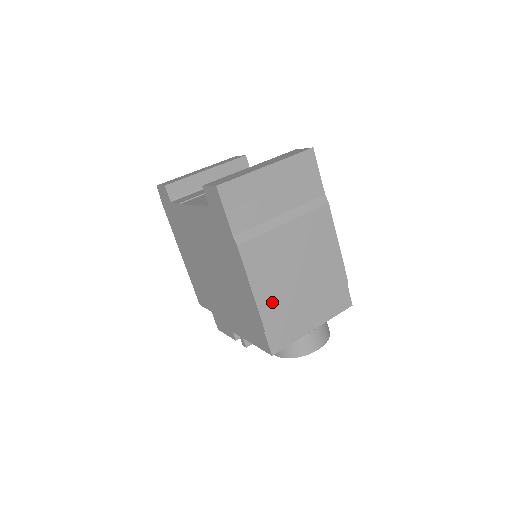
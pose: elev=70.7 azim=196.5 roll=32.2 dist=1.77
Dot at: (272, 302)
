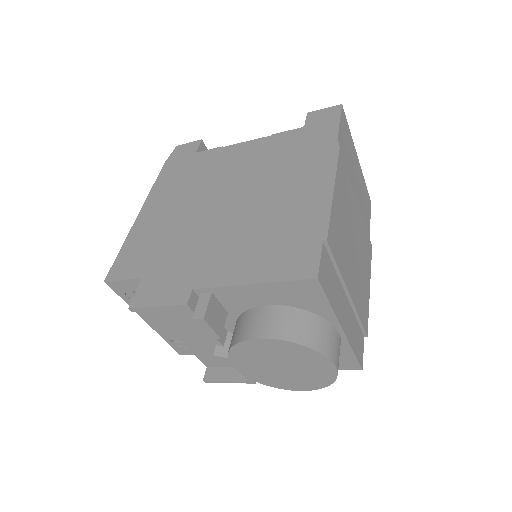
Dot at: (338, 229)
